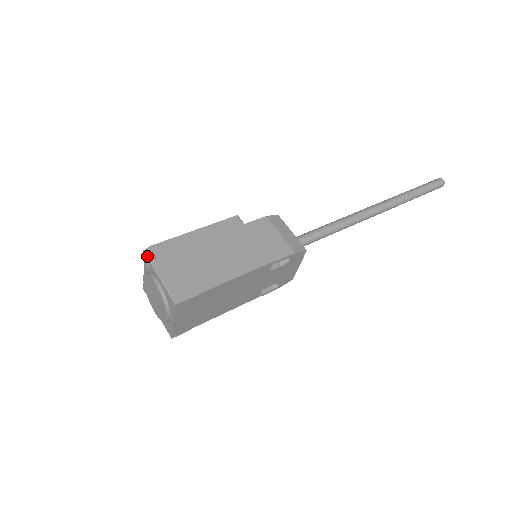
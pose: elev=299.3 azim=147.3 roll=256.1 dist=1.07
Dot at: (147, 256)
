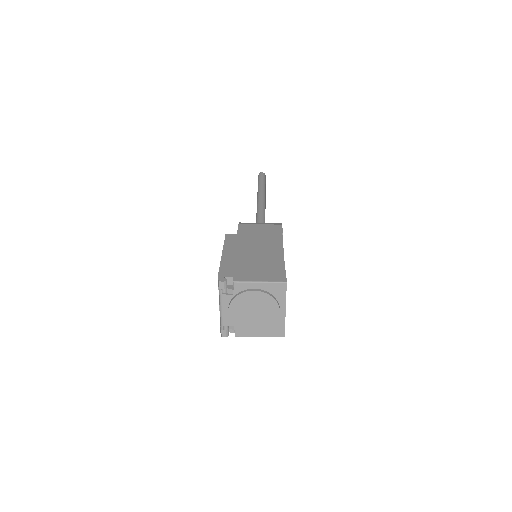
Dot at: (225, 282)
